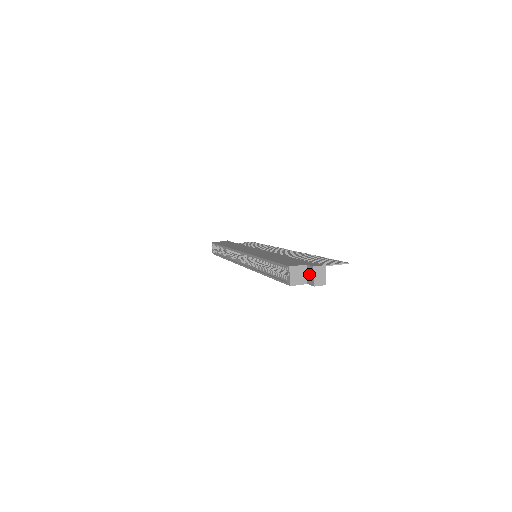
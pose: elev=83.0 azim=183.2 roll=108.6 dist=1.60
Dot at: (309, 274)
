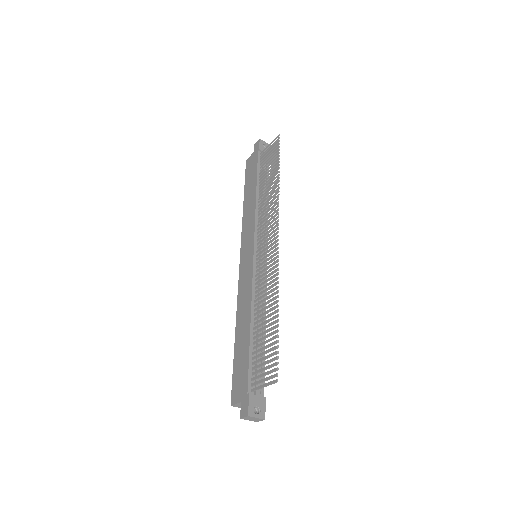
Dot at: occluded
